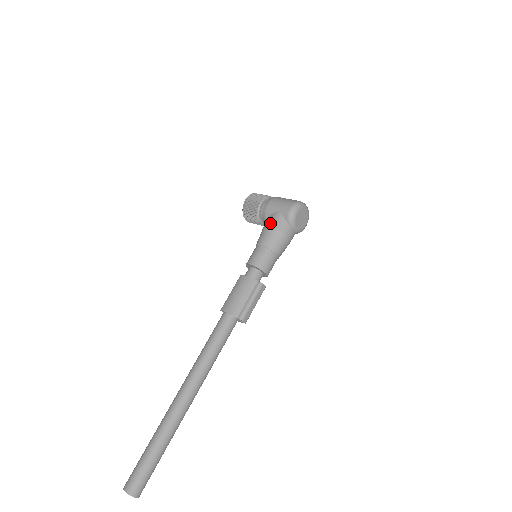
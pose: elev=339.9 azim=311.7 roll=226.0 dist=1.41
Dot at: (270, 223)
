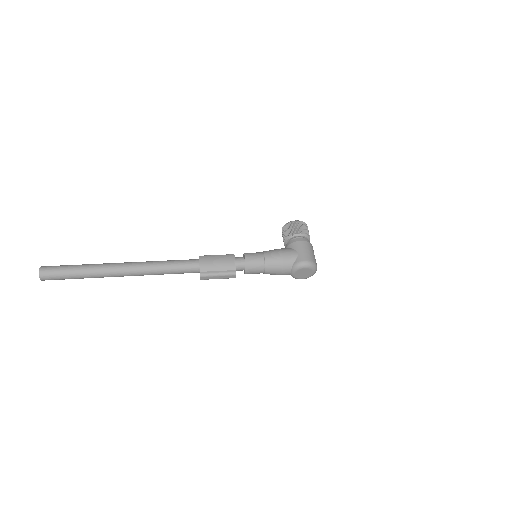
Dot at: (285, 252)
